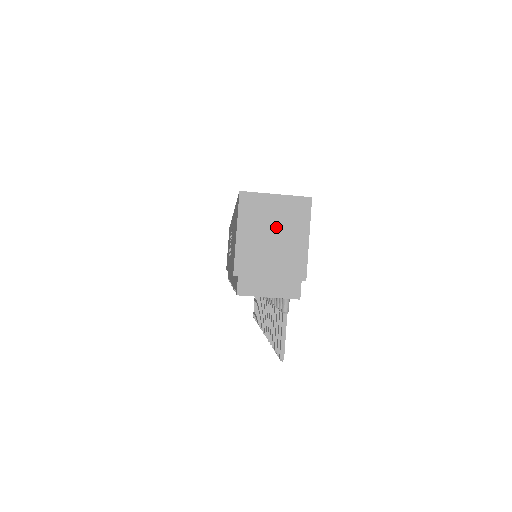
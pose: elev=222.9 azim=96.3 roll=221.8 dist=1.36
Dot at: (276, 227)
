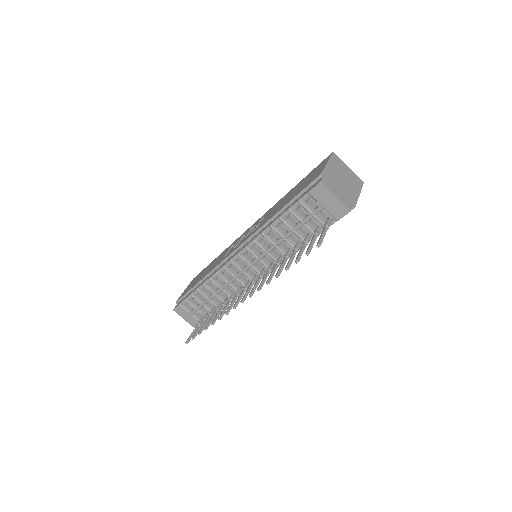
Dot at: (346, 177)
